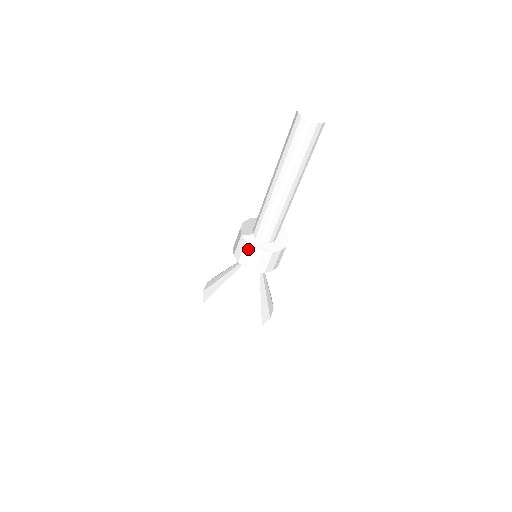
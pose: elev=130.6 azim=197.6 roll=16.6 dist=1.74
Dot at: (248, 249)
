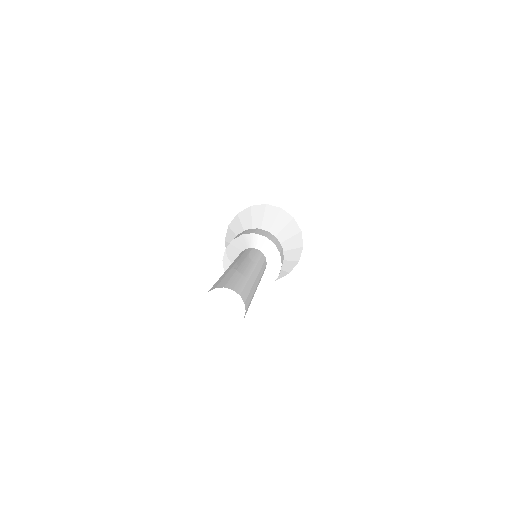
Dot at: occluded
